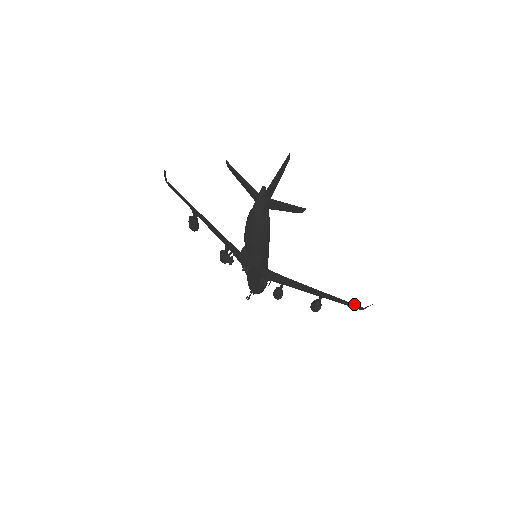
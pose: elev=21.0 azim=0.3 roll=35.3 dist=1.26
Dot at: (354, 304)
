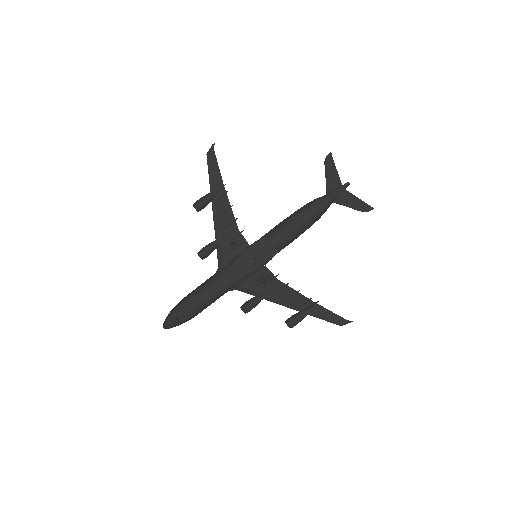
Dot at: (341, 317)
